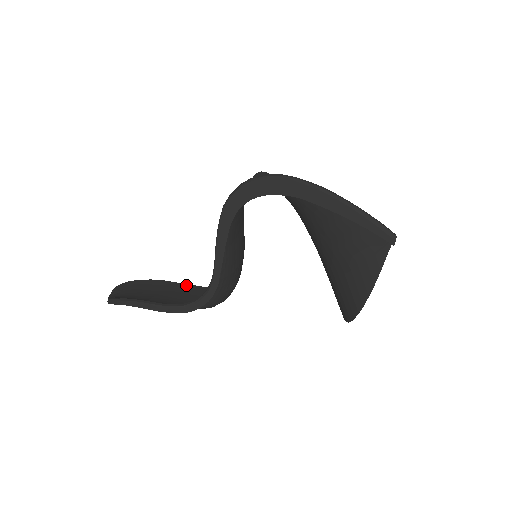
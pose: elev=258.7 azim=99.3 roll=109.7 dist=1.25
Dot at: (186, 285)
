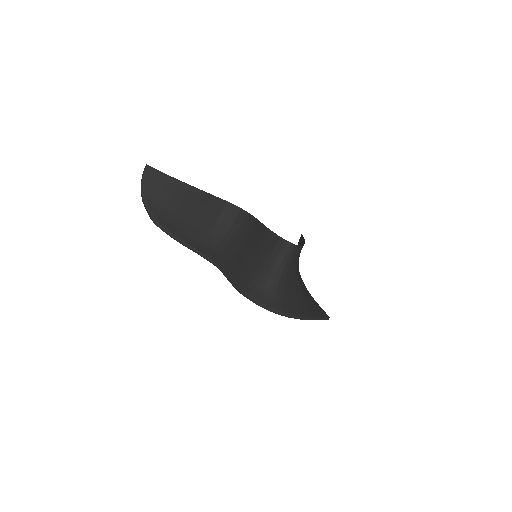
Dot at: (205, 194)
